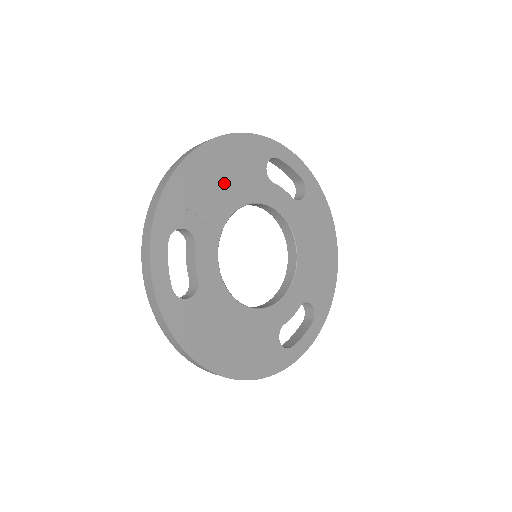
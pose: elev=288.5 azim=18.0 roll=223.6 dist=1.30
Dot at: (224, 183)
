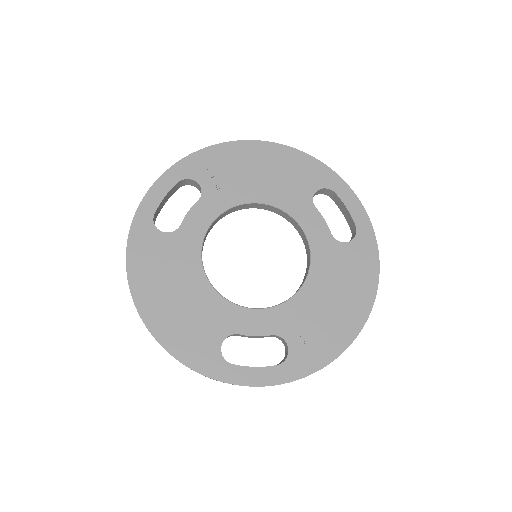
Dot at: (261, 177)
